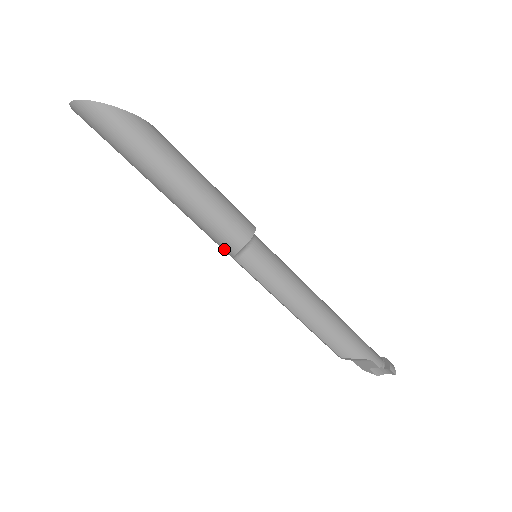
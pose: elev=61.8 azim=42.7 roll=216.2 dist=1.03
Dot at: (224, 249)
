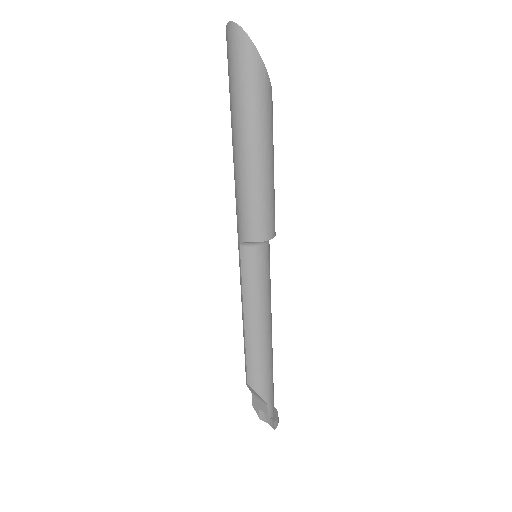
Dot at: (239, 230)
